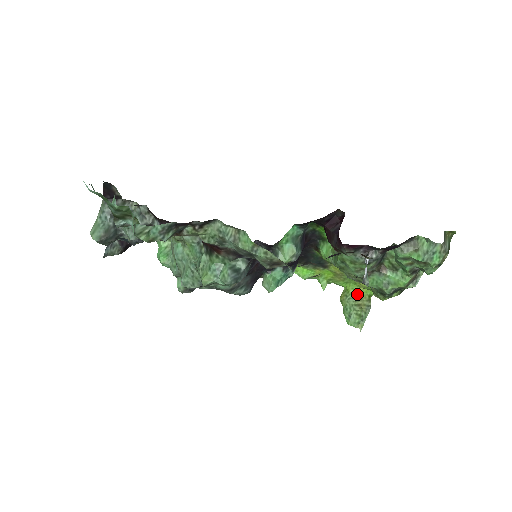
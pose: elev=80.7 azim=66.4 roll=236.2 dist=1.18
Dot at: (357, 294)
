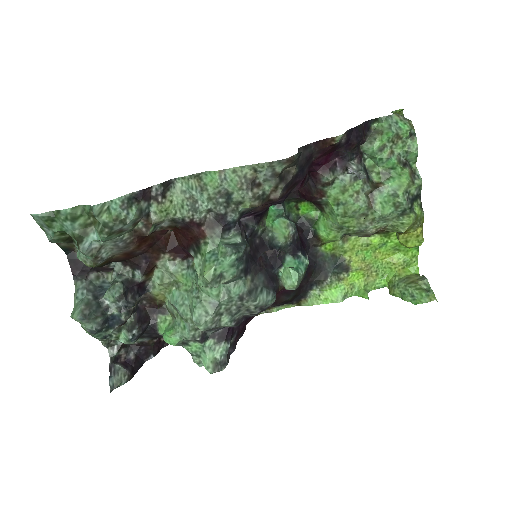
Dot at: (402, 277)
